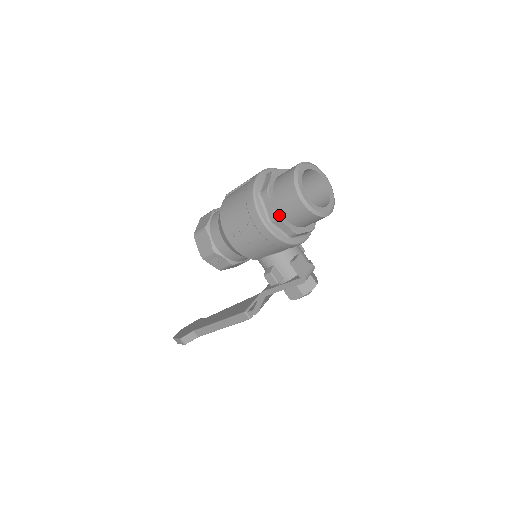
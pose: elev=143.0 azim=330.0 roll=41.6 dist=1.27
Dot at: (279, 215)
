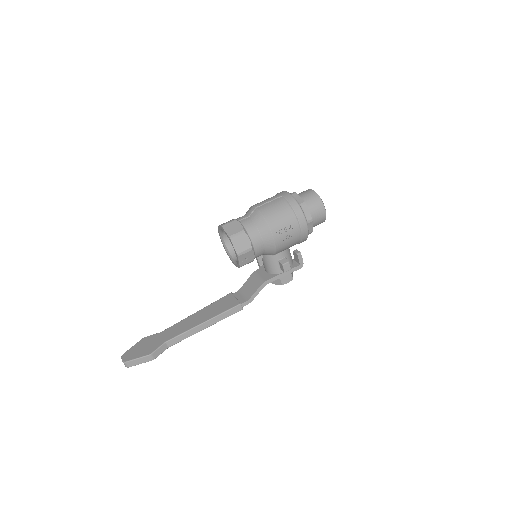
Dot at: (311, 219)
